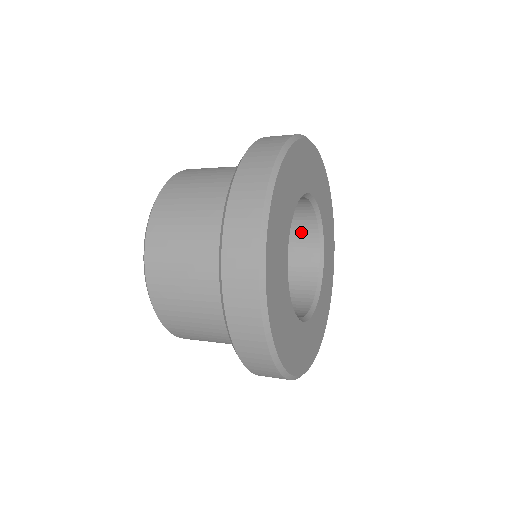
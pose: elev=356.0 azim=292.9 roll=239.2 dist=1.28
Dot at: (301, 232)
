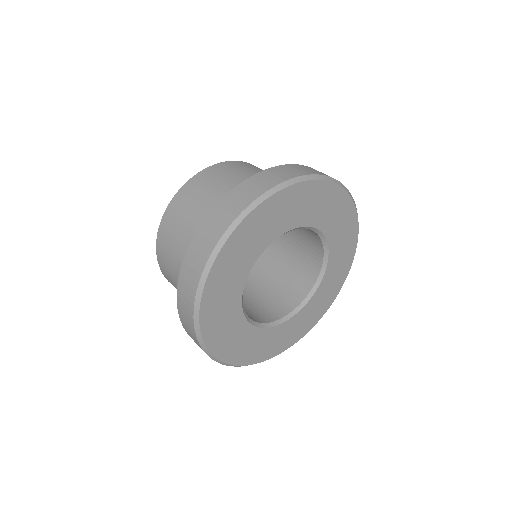
Dot at: occluded
